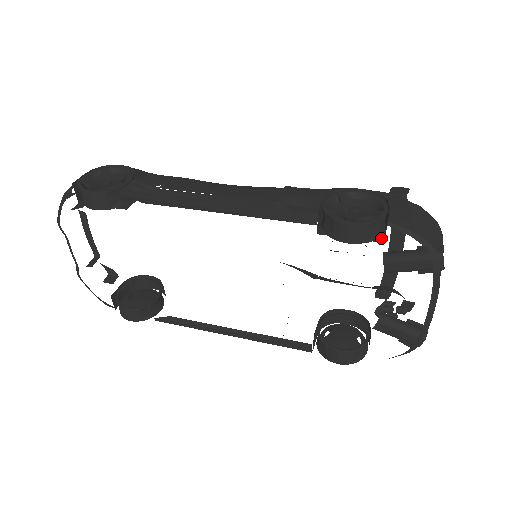
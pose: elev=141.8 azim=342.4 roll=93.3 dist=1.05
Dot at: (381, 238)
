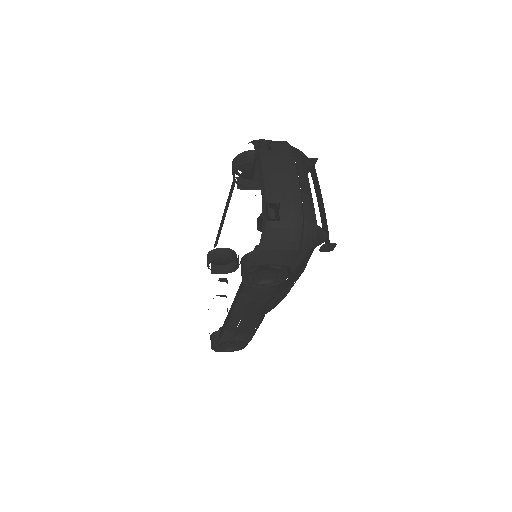
Dot at: occluded
